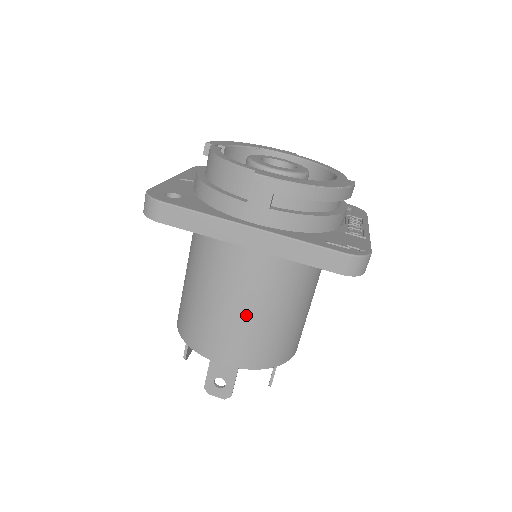
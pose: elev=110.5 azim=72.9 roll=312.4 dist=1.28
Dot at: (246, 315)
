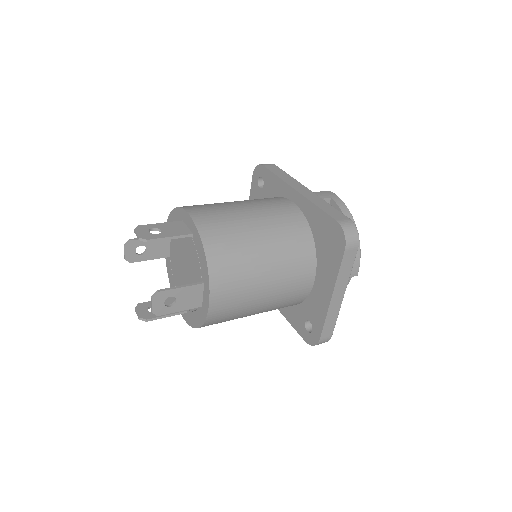
Dot at: (244, 213)
